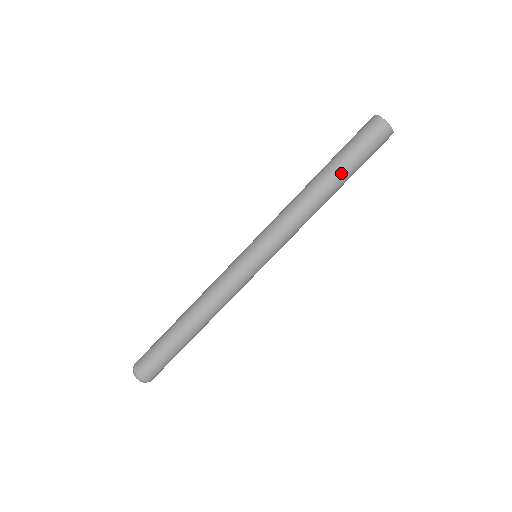
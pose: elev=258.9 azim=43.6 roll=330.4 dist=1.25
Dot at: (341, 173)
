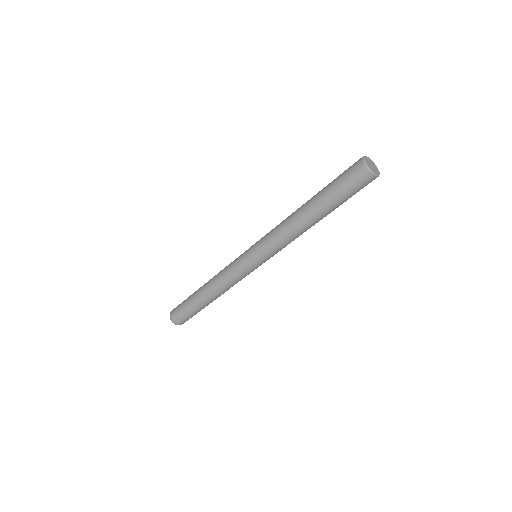
Dot at: (322, 205)
